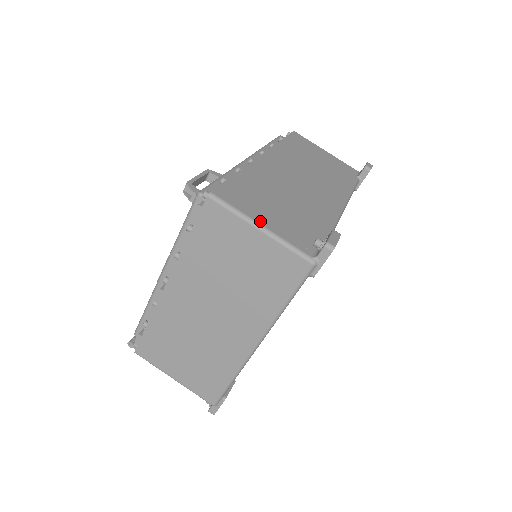
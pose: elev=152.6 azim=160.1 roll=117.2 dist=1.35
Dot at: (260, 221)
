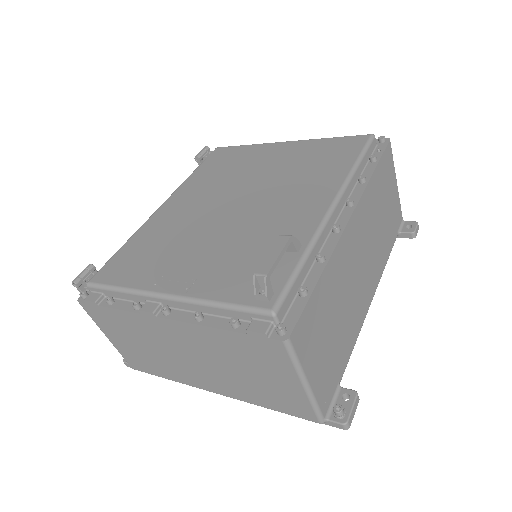
Dot at: (310, 376)
